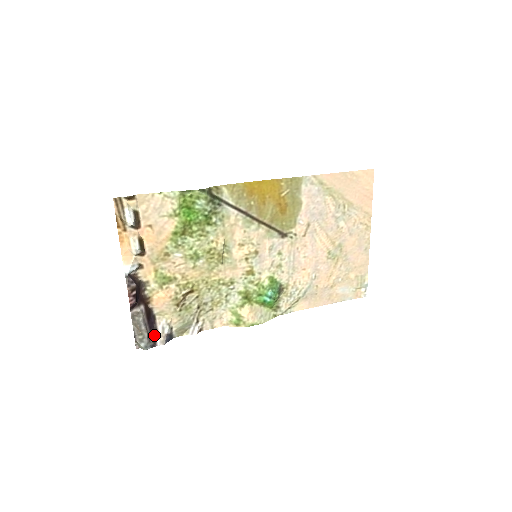
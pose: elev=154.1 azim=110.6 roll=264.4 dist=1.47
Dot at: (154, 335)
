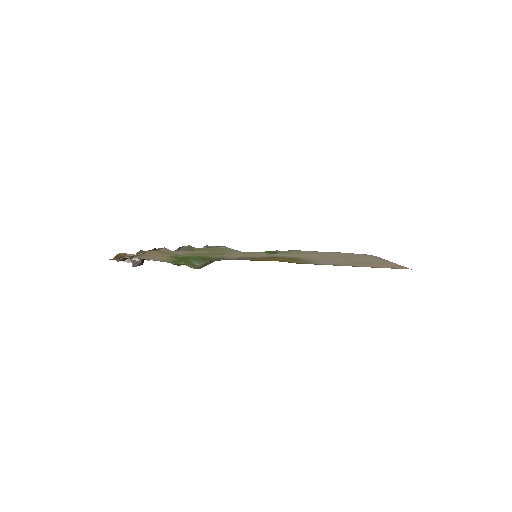
Dot at: occluded
